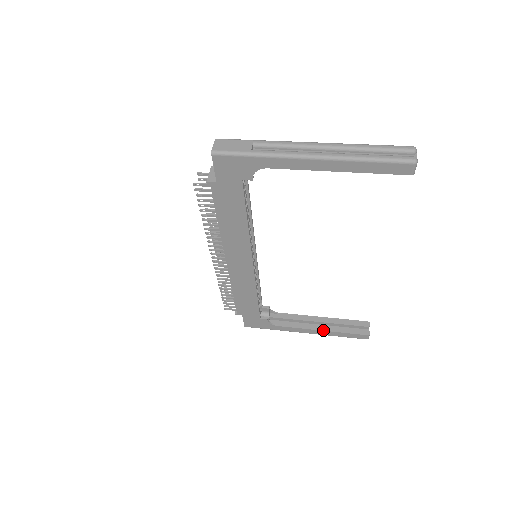
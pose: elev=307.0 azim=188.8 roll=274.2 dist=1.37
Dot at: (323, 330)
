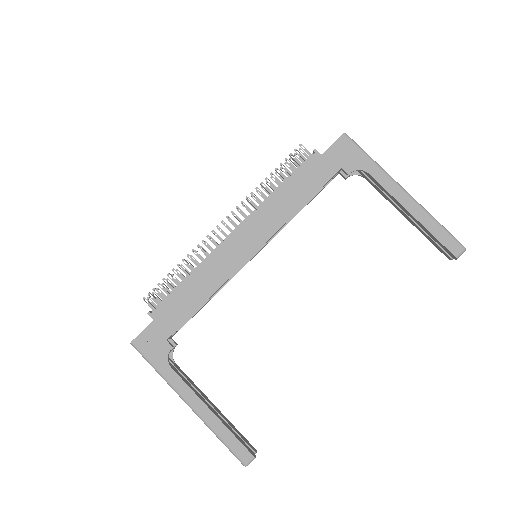
Dot at: (213, 412)
